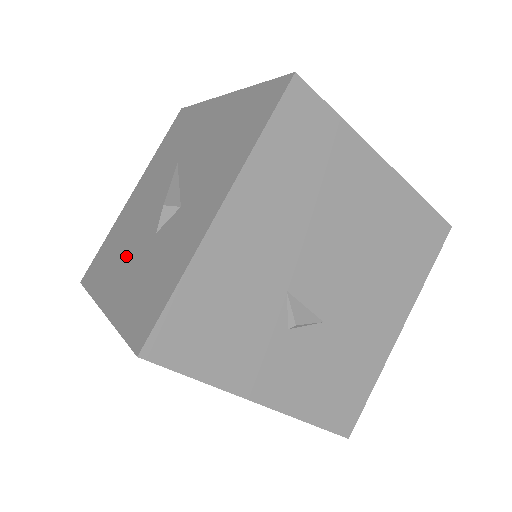
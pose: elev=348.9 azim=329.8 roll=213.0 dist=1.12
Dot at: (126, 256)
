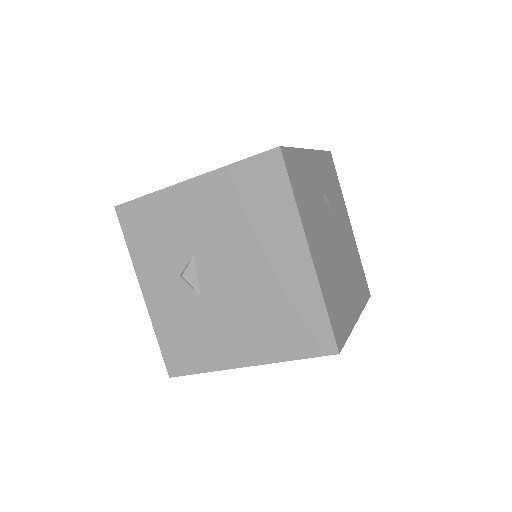
Dot at: occluded
